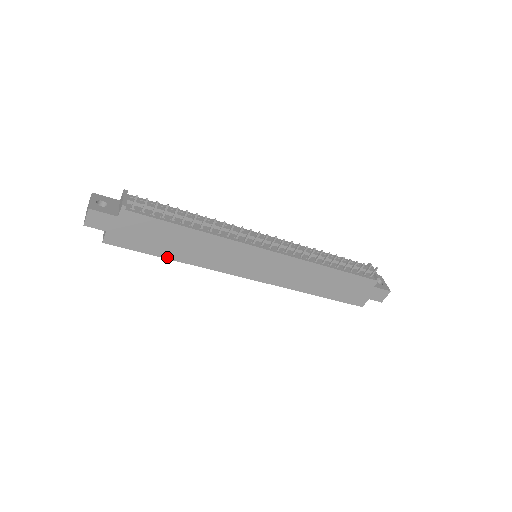
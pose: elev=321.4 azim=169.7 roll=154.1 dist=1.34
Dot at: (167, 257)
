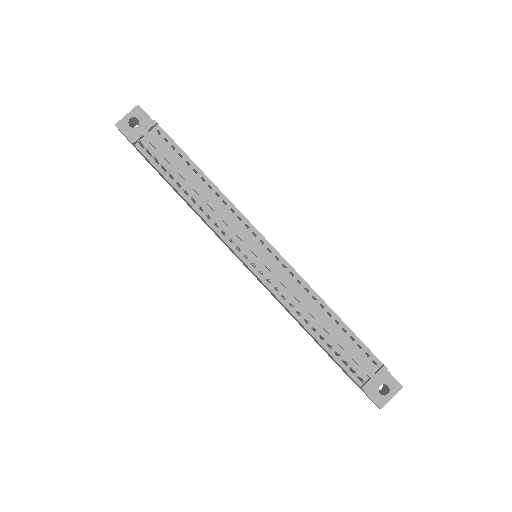
Dot at: occluded
